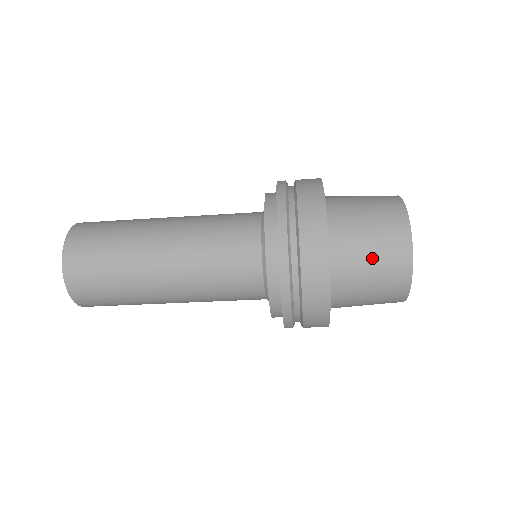
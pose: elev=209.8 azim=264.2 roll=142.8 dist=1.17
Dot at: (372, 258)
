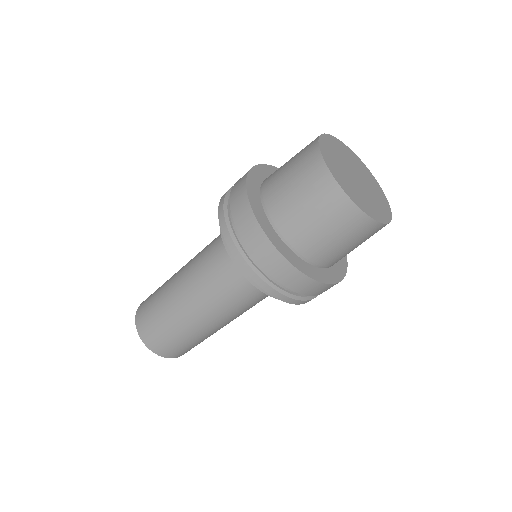
Dot at: (298, 194)
